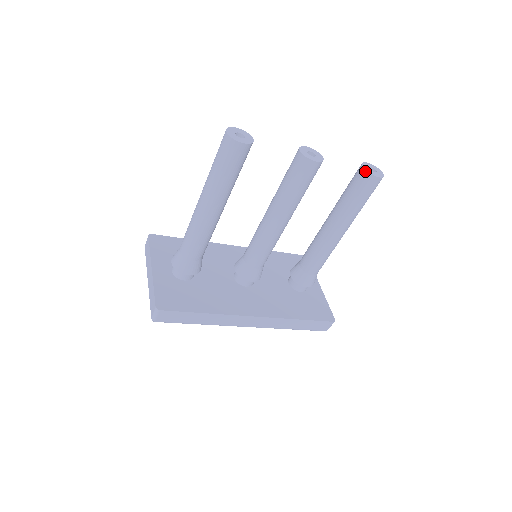
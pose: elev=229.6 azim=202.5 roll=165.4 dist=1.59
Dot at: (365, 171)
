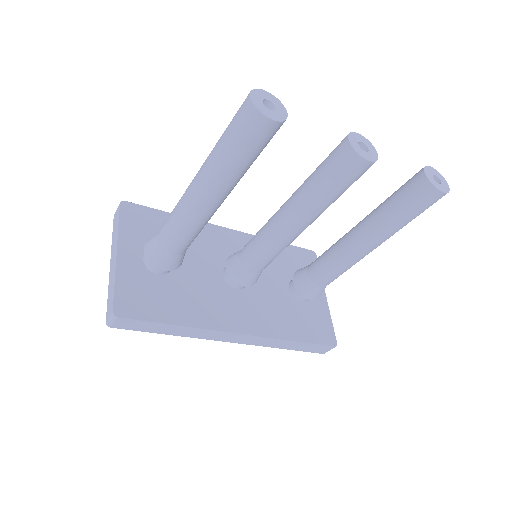
Dot at: (427, 180)
